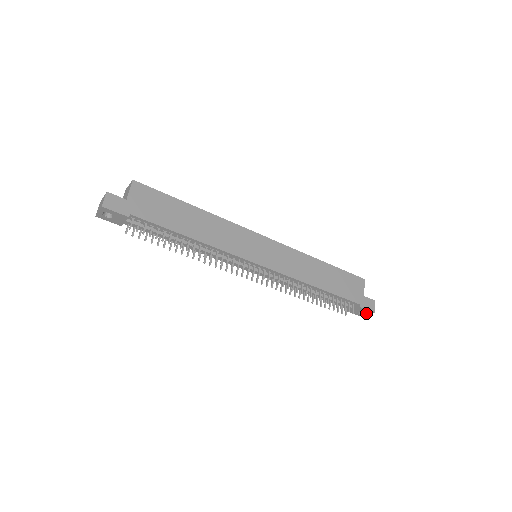
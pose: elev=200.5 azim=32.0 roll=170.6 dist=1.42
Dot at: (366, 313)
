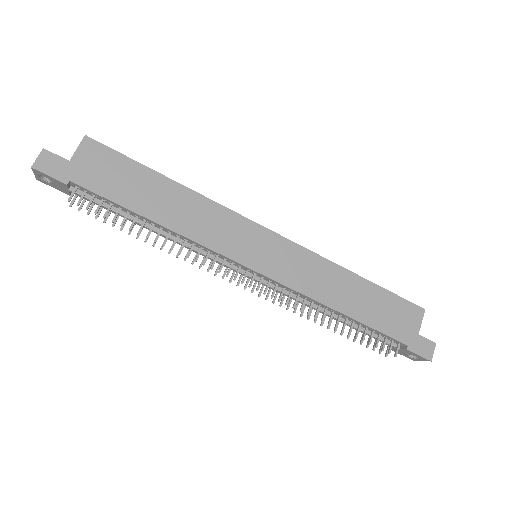
Dot at: (419, 358)
